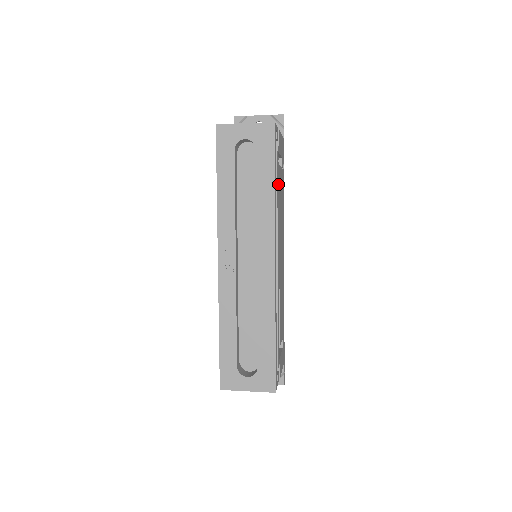
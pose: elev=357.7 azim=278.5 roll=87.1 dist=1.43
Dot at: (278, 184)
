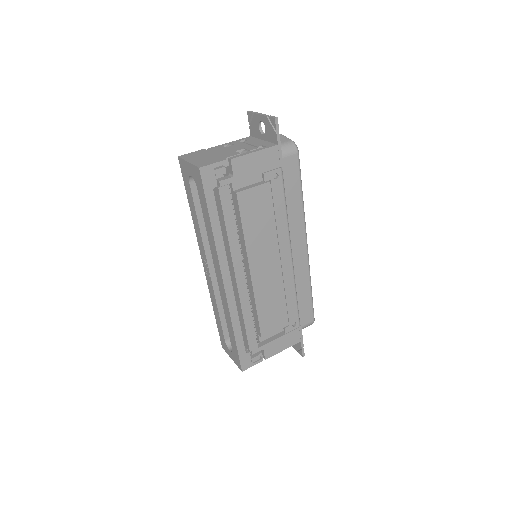
Dot at: (233, 213)
